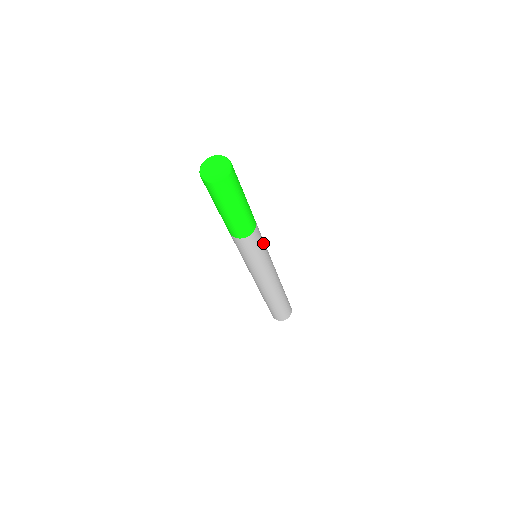
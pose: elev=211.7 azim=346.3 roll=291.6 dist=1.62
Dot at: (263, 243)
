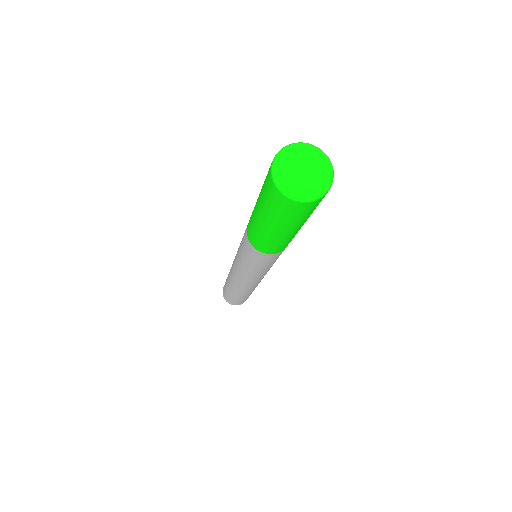
Dot at: (275, 261)
